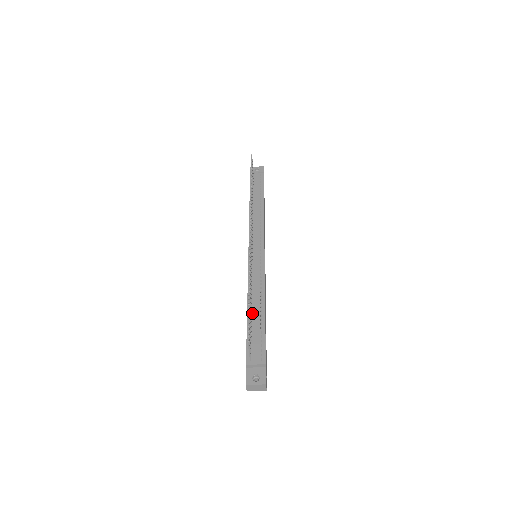
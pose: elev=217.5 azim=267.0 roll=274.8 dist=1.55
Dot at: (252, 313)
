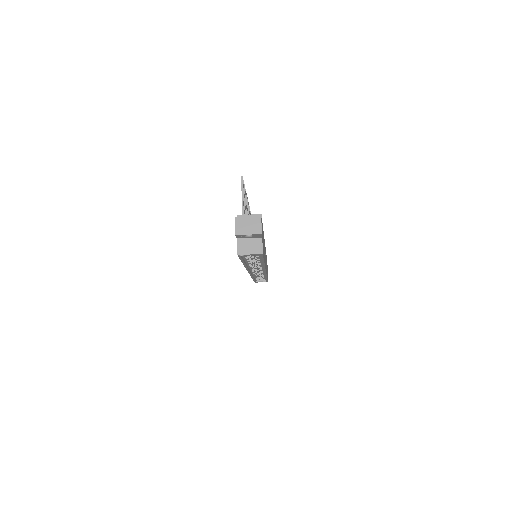
Dot at: occluded
